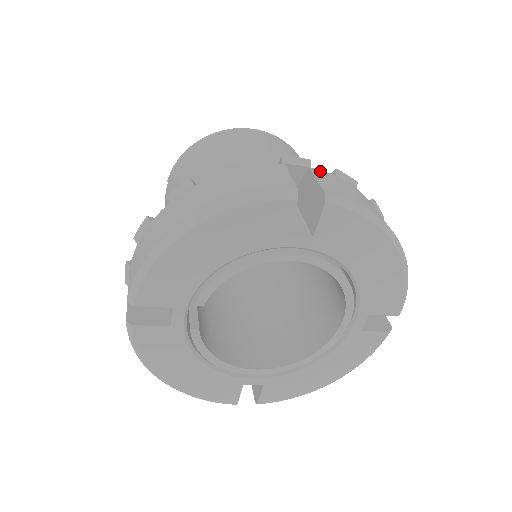
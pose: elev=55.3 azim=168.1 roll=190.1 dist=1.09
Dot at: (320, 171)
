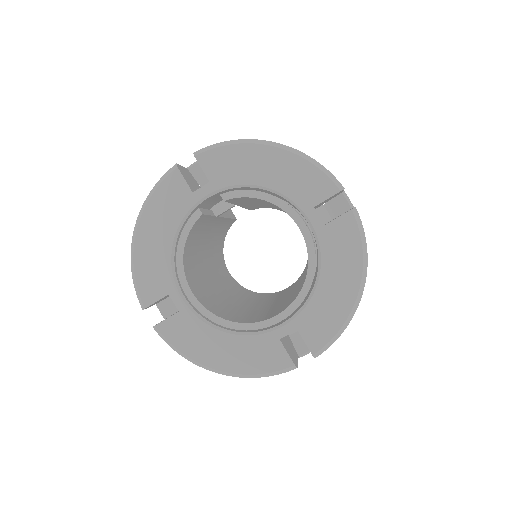
Dot at: occluded
